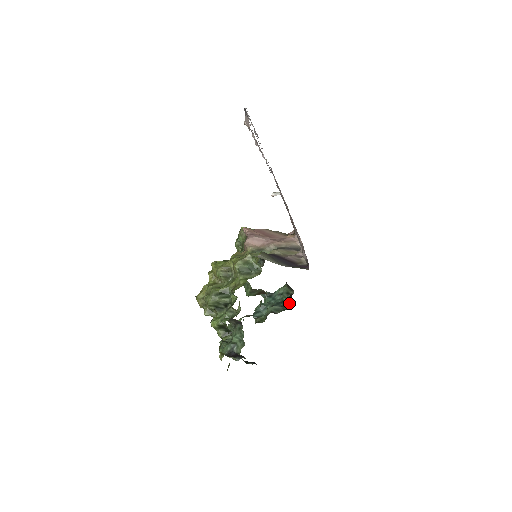
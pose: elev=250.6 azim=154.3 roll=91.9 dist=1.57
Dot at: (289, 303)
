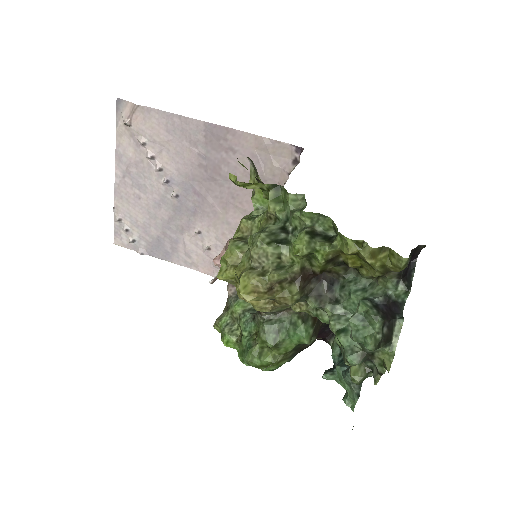
Dot at: occluded
